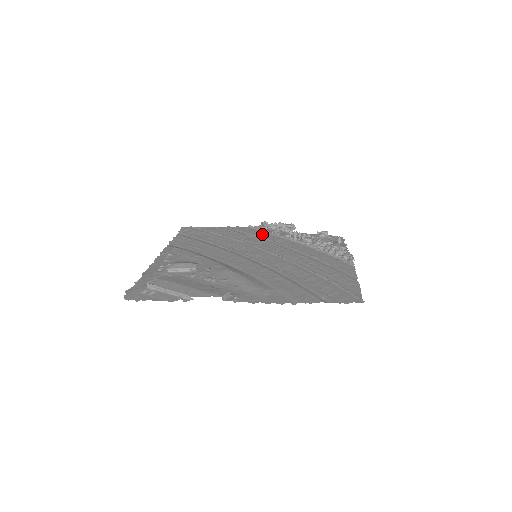
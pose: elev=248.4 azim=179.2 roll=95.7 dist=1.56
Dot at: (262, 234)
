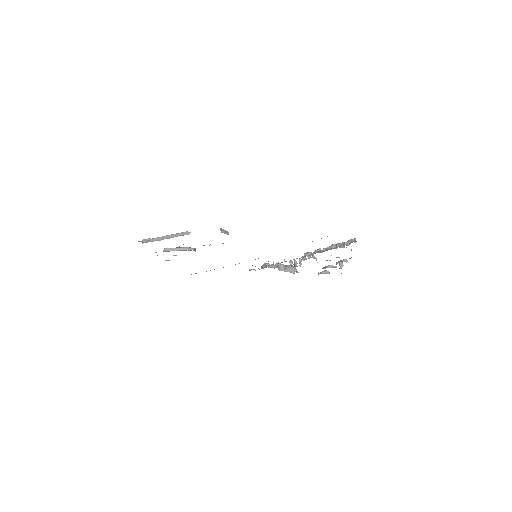
Dot at: occluded
